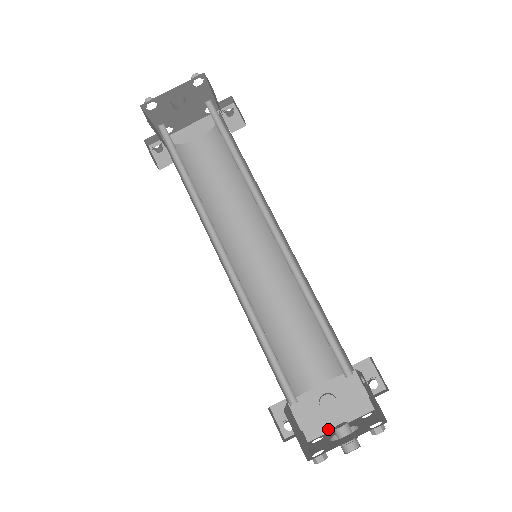
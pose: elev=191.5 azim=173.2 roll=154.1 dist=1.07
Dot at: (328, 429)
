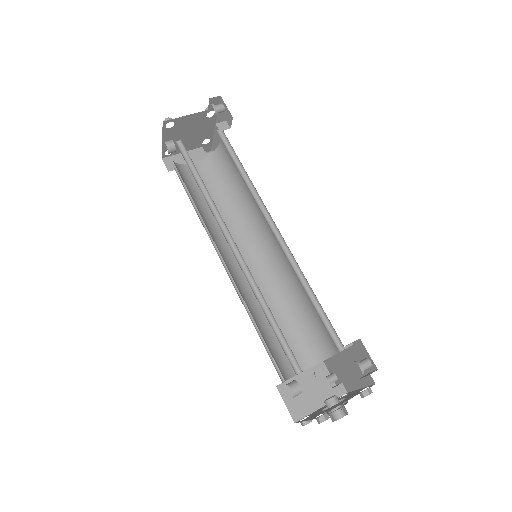
Dot at: (354, 388)
